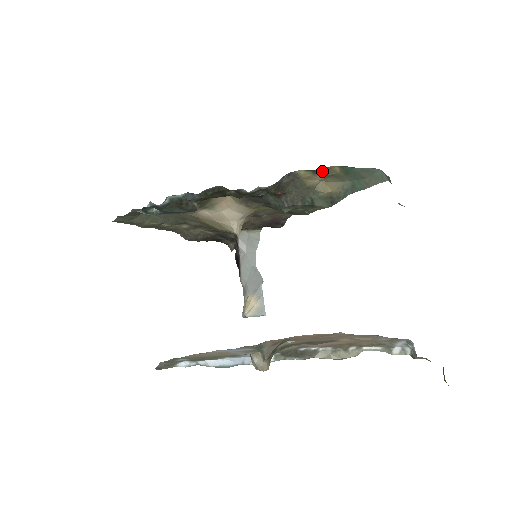
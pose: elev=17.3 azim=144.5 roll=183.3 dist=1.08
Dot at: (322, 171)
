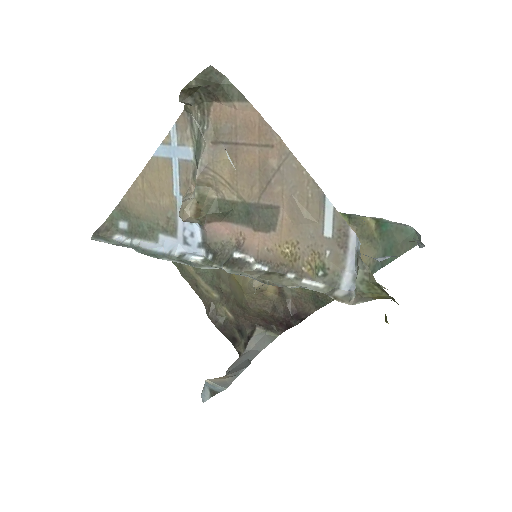
Dot at: (359, 226)
